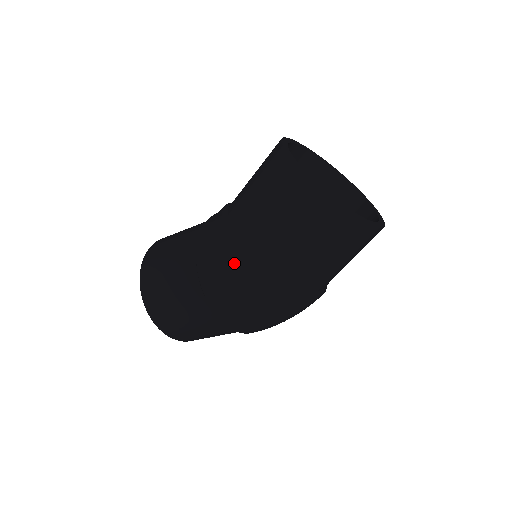
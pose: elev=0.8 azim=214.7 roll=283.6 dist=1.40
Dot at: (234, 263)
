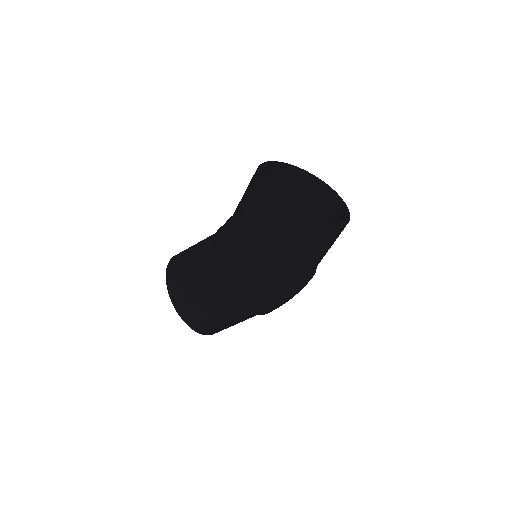
Dot at: (269, 288)
